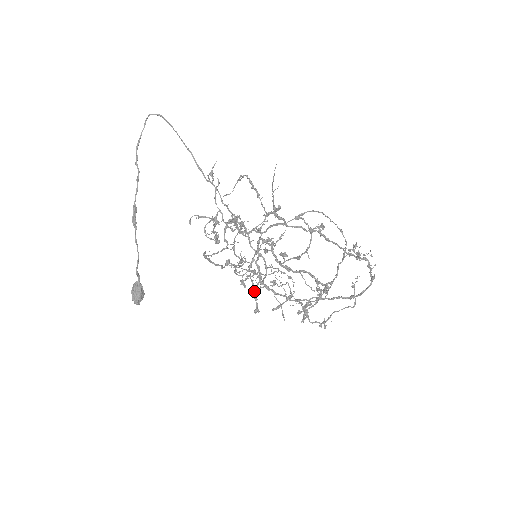
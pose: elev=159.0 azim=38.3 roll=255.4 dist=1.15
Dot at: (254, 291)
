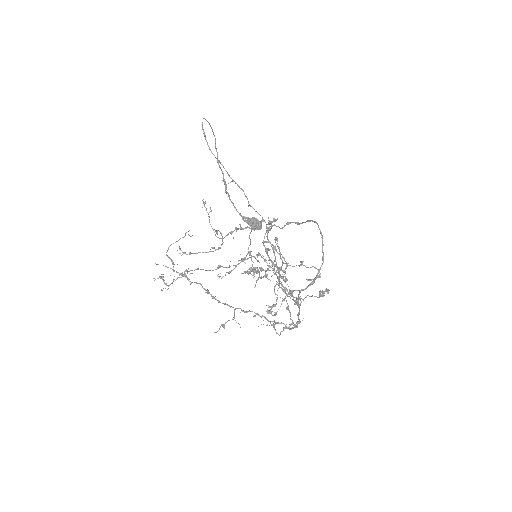
Dot at: occluded
